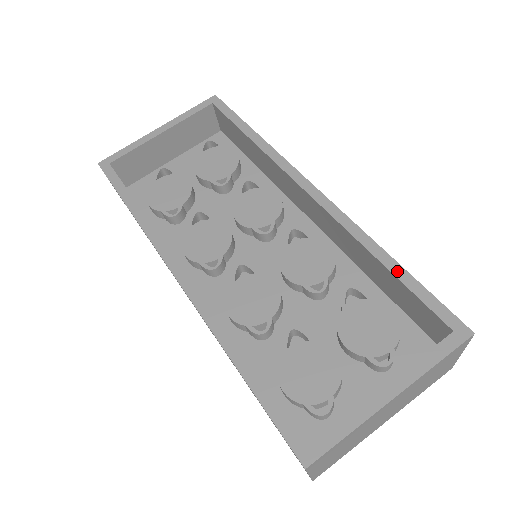
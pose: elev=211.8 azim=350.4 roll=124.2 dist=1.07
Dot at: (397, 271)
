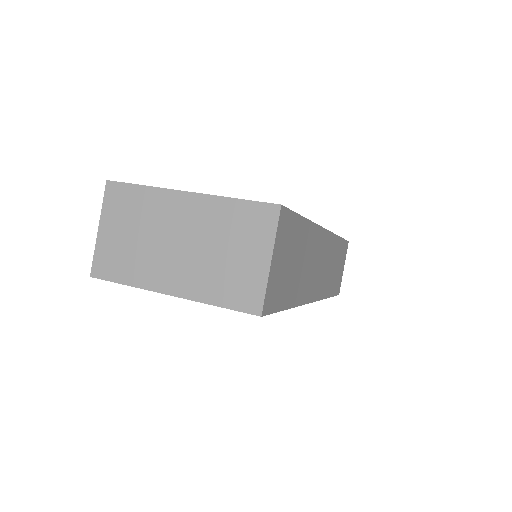
Dot at: occluded
